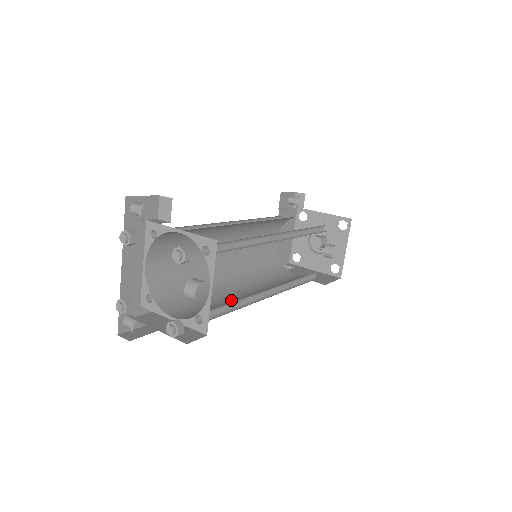
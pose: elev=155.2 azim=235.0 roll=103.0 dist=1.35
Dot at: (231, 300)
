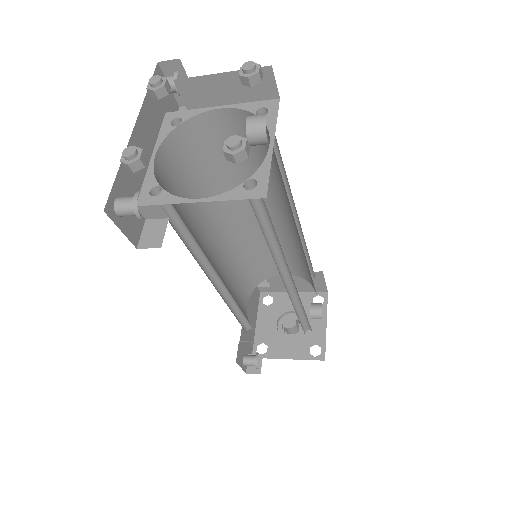
Dot at: occluded
